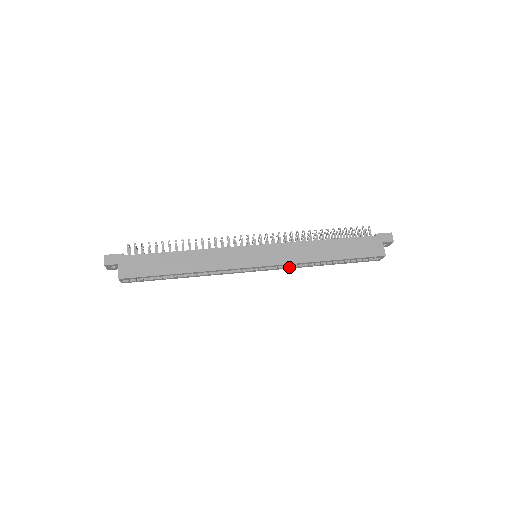
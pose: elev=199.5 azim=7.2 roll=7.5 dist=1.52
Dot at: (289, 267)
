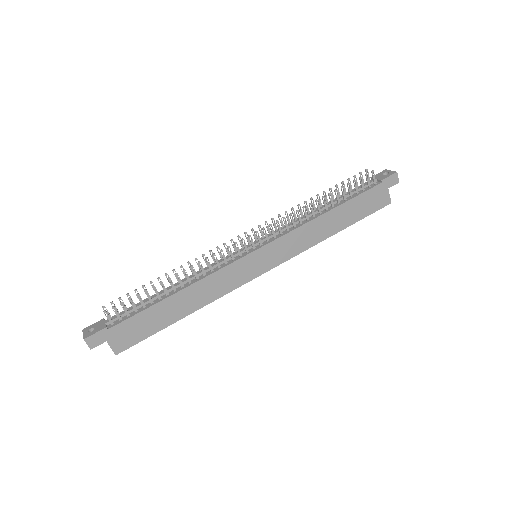
Dot at: occluded
